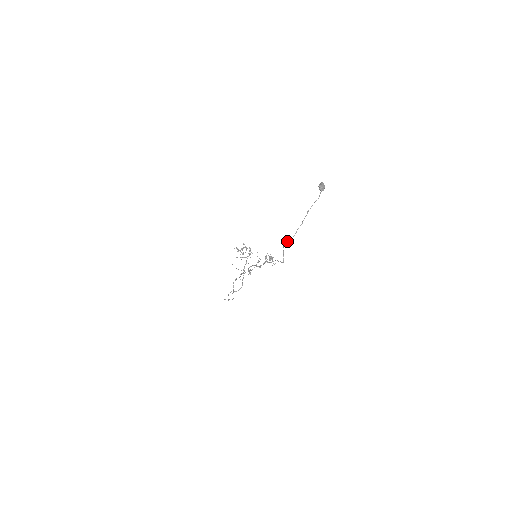
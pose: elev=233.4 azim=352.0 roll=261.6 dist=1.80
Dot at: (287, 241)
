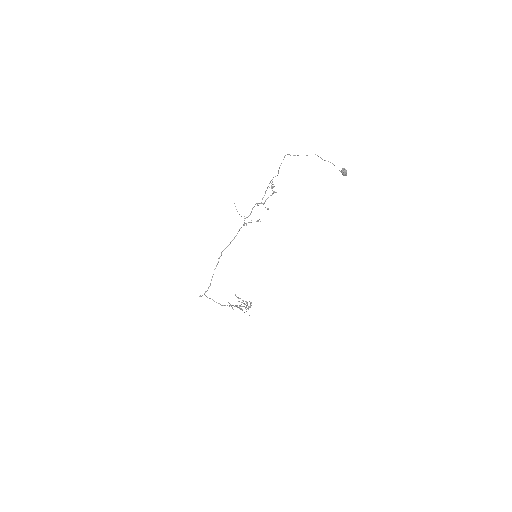
Dot at: (295, 155)
